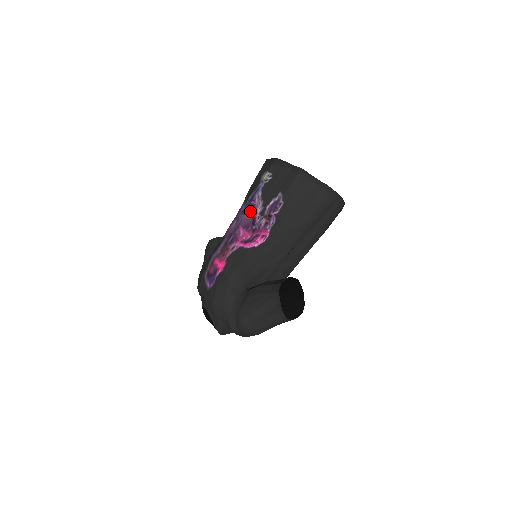
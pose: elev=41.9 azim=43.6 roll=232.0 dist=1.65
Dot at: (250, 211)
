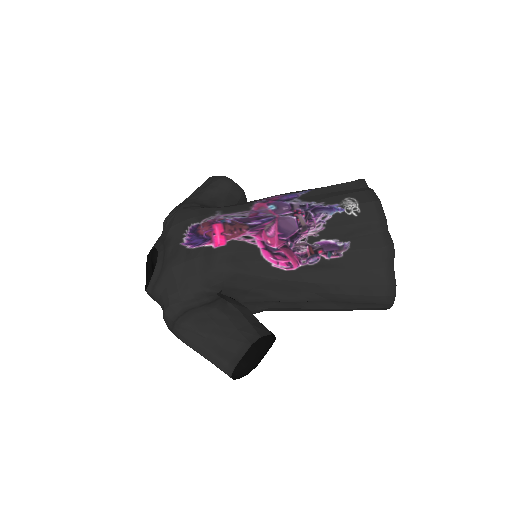
Dot at: (302, 221)
